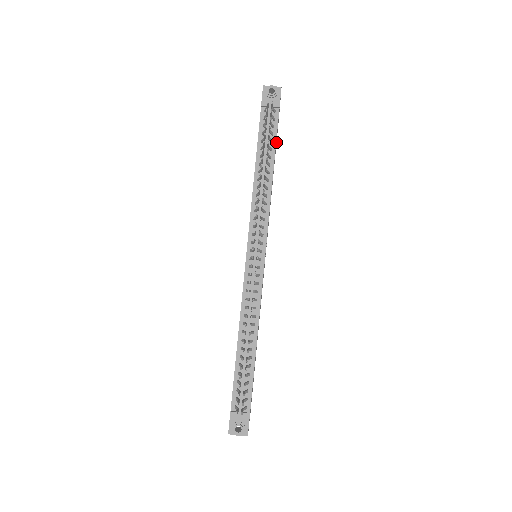
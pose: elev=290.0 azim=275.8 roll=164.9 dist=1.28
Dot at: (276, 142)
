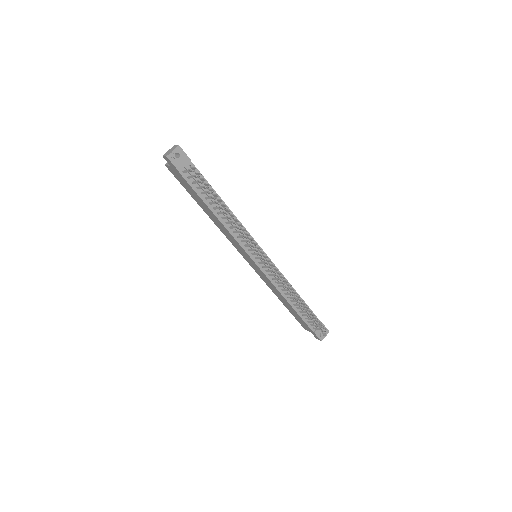
Dot at: occluded
